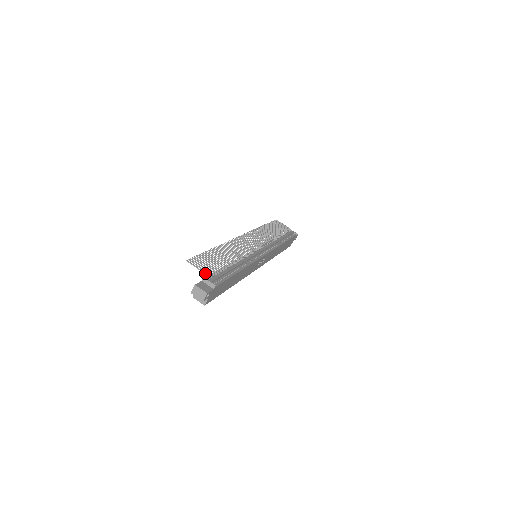
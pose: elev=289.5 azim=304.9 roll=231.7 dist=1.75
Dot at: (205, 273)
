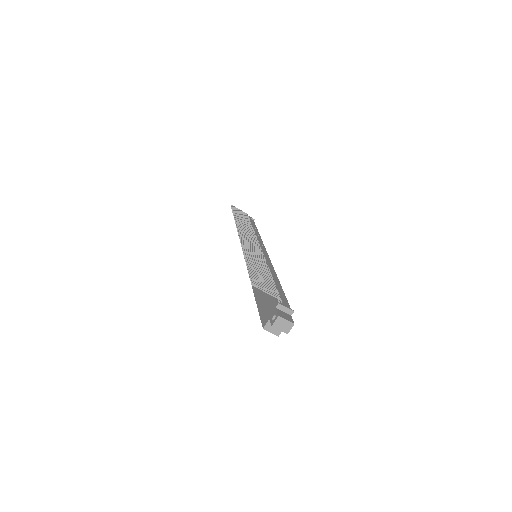
Dot at: (277, 297)
